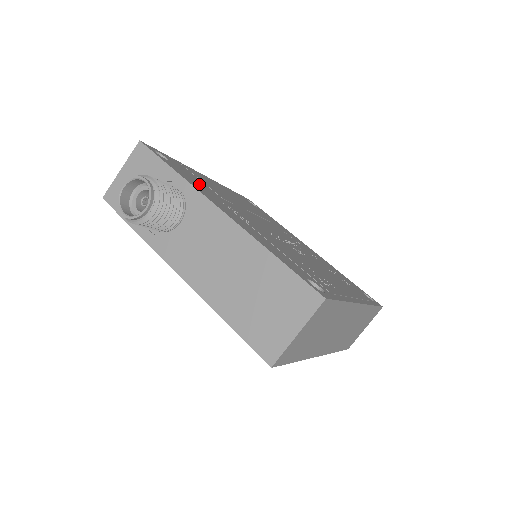
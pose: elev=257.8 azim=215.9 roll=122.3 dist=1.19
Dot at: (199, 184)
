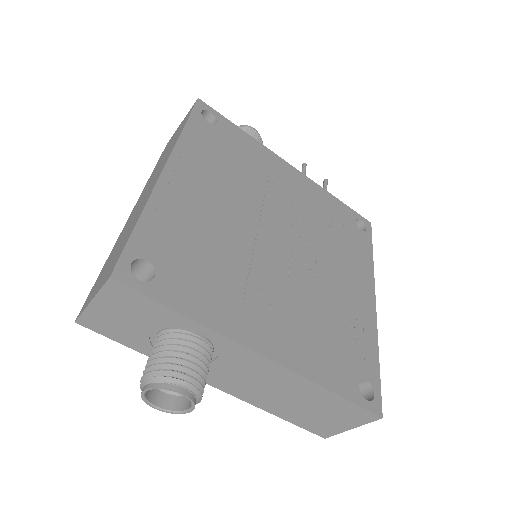
Dot at: (207, 286)
